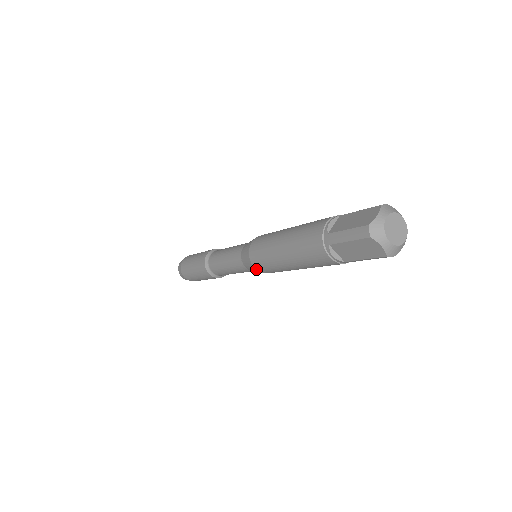
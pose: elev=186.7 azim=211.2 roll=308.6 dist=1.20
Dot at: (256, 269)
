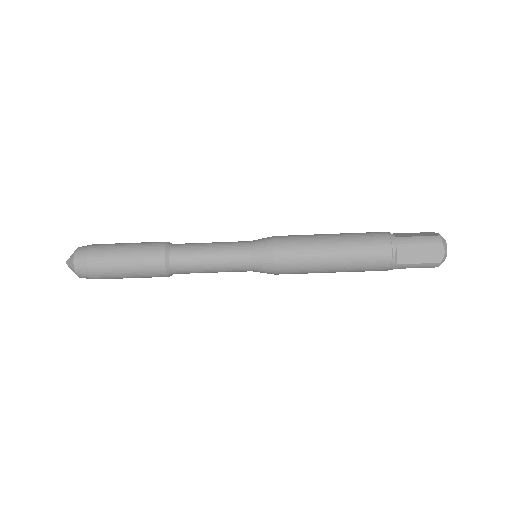
Dot at: (275, 261)
